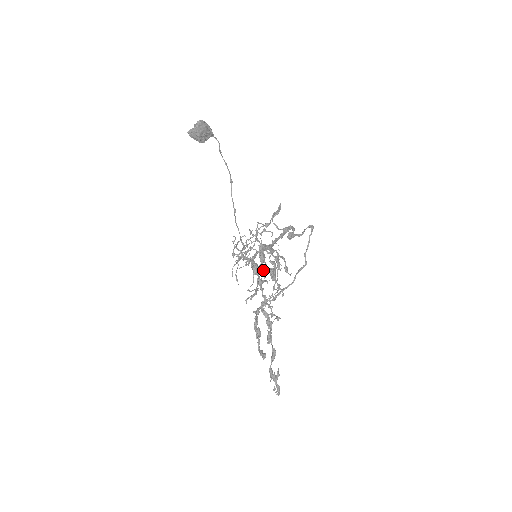
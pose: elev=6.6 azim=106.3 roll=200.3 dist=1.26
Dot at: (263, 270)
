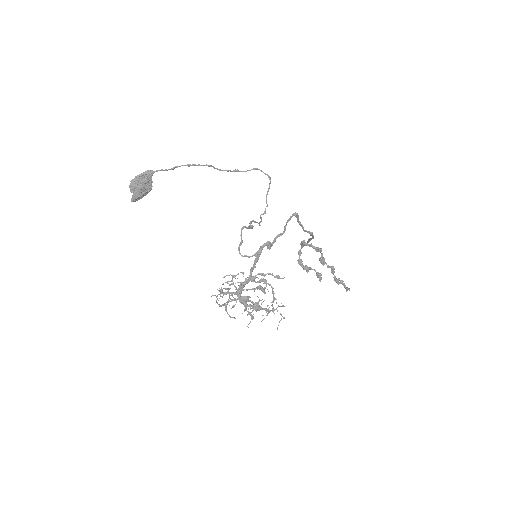
Dot at: (248, 306)
